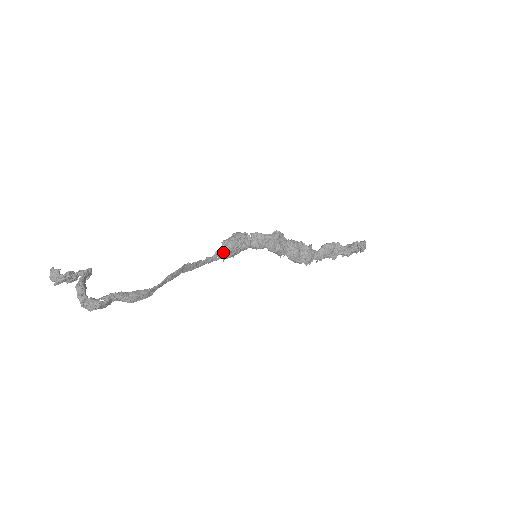
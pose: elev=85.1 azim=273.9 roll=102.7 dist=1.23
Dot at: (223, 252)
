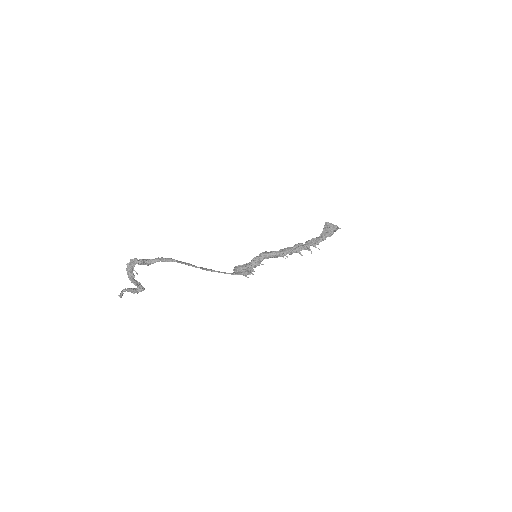
Dot at: (238, 271)
